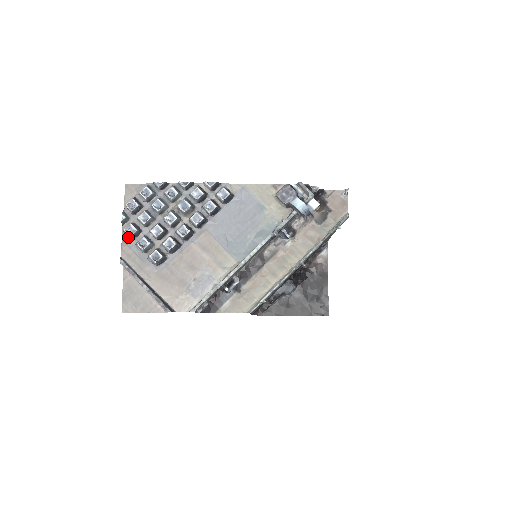
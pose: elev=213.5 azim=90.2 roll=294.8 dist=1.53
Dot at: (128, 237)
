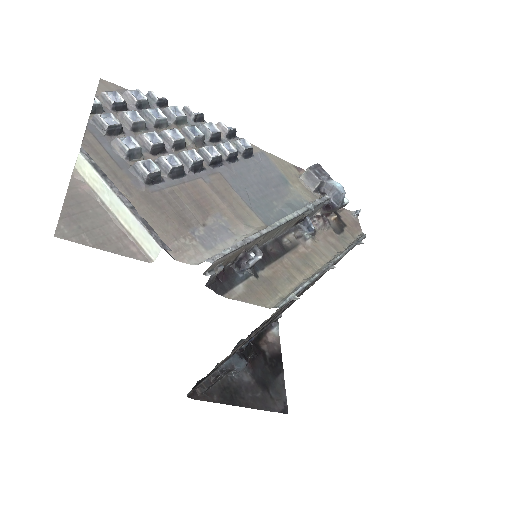
Dot at: (99, 128)
